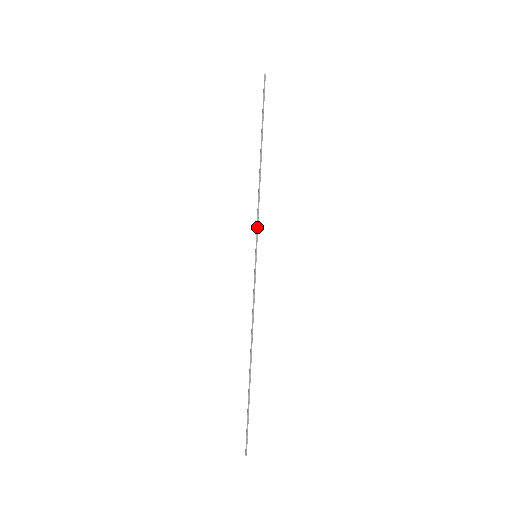
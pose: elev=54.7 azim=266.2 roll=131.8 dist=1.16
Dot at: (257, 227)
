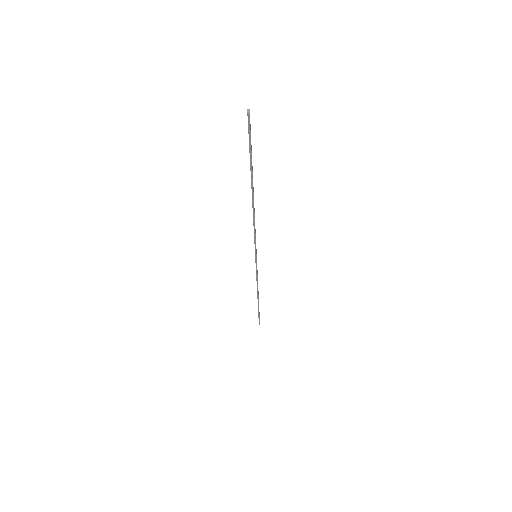
Dot at: (255, 243)
